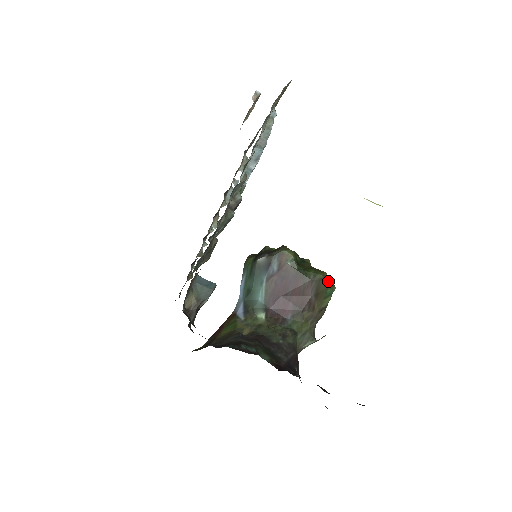
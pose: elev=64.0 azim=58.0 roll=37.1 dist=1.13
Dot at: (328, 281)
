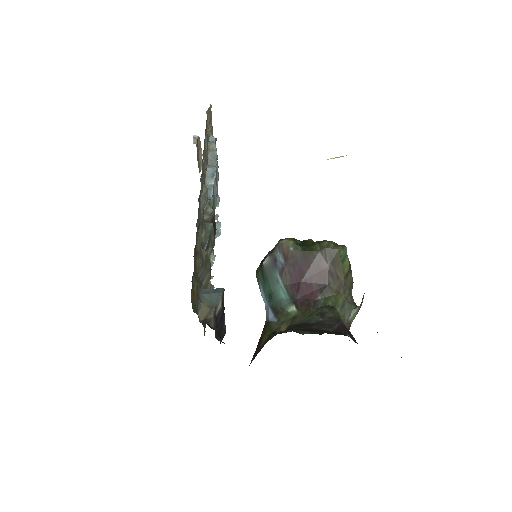
Dot at: (336, 245)
